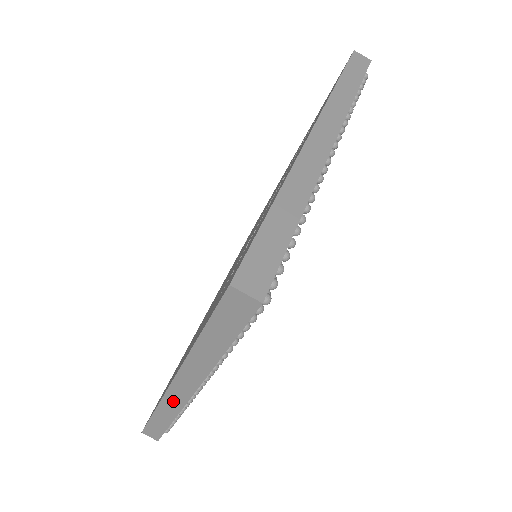
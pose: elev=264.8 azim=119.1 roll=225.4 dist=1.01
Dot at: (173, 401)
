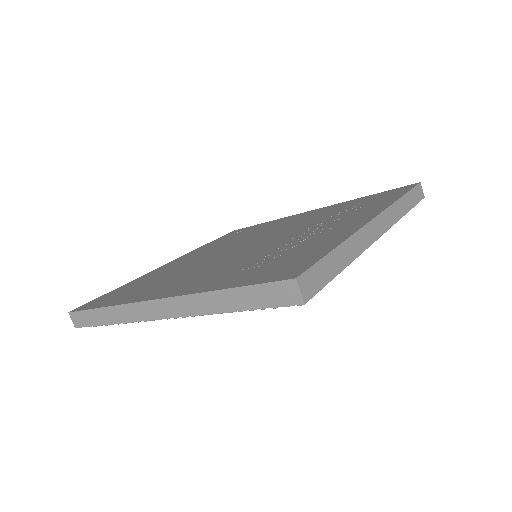
Dot at: (138, 311)
